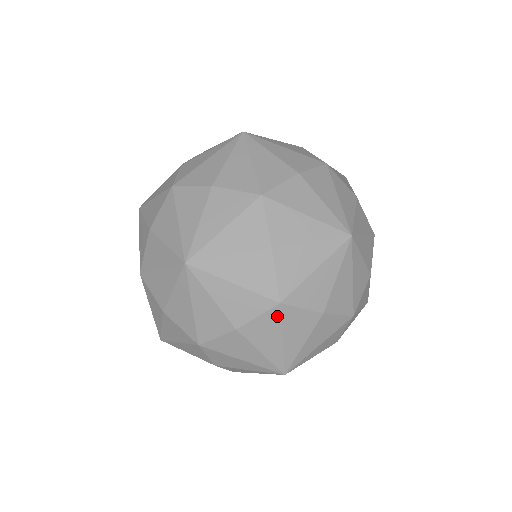
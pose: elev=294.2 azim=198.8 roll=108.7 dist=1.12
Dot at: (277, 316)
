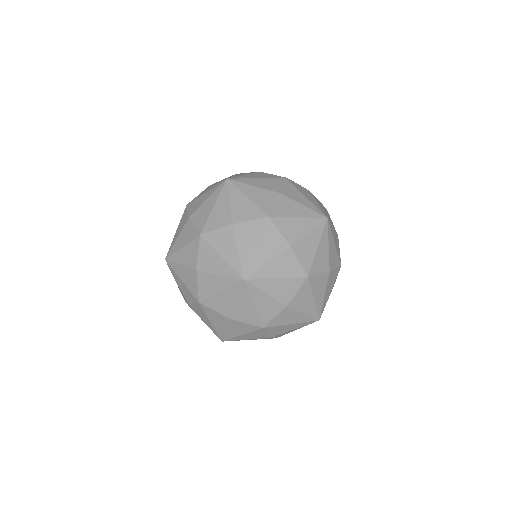
Dot at: (272, 328)
